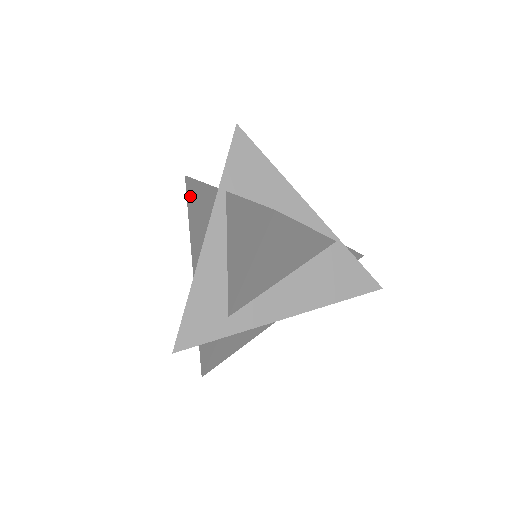
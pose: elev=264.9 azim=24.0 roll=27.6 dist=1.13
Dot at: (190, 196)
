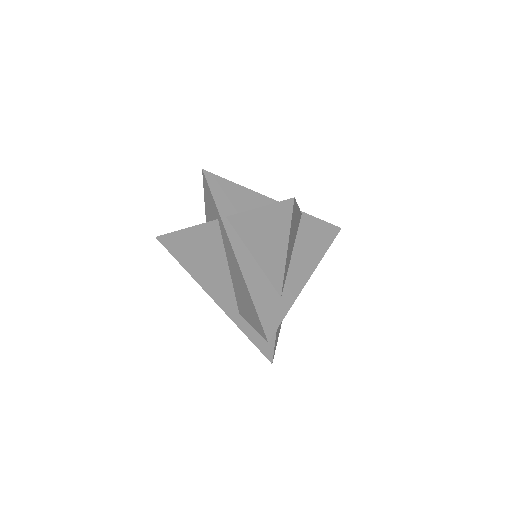
Dot at: (174, 247)
